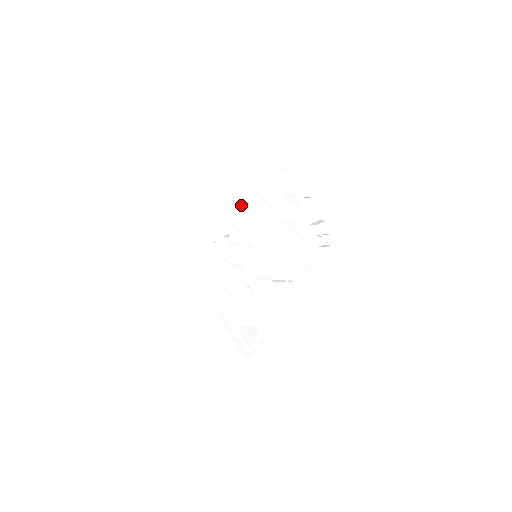
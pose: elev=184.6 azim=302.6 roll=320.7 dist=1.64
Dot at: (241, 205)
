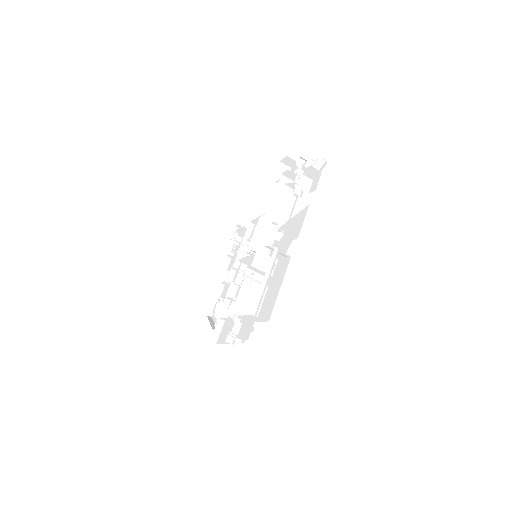
Dot at: (242, 253)
